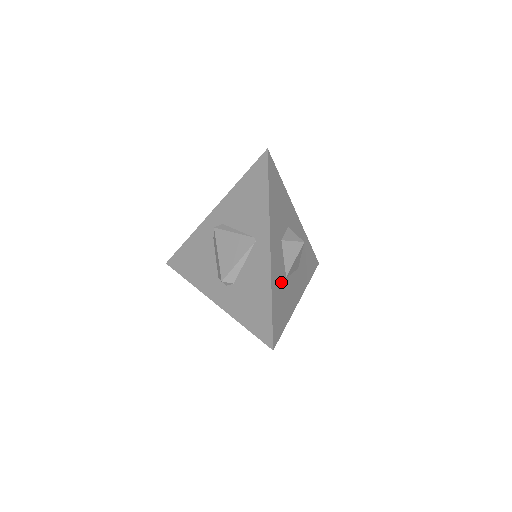
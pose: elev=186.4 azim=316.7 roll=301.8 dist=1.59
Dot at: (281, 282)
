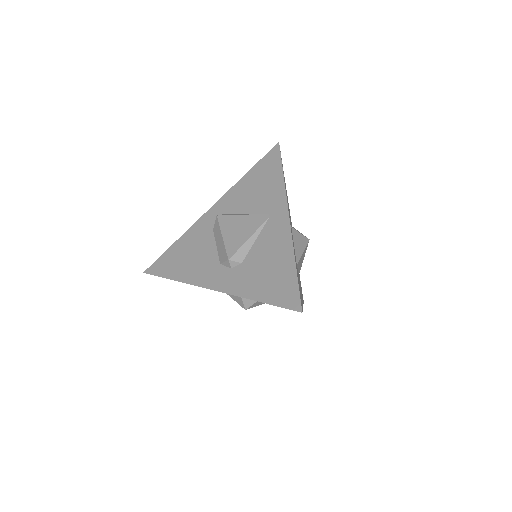
Dot at: occluded
